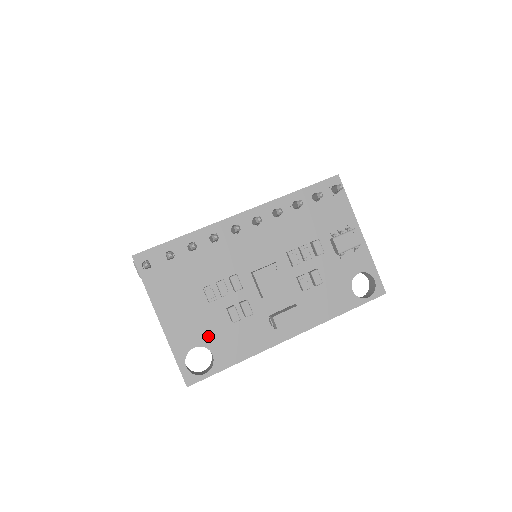
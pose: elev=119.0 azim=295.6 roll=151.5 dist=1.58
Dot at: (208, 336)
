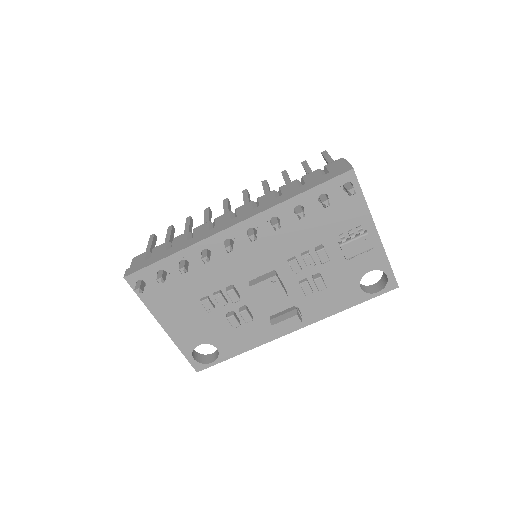
Dot at: (211, 336)
